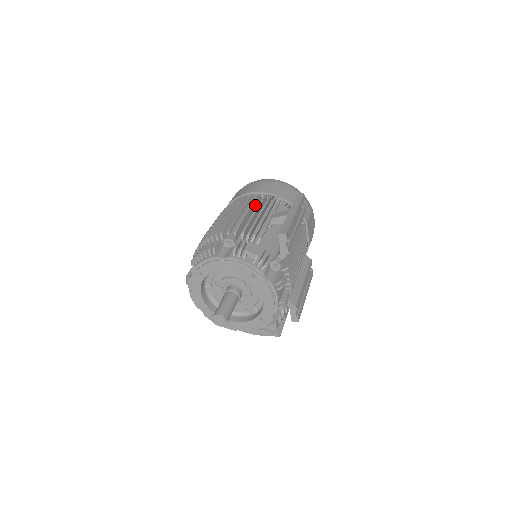
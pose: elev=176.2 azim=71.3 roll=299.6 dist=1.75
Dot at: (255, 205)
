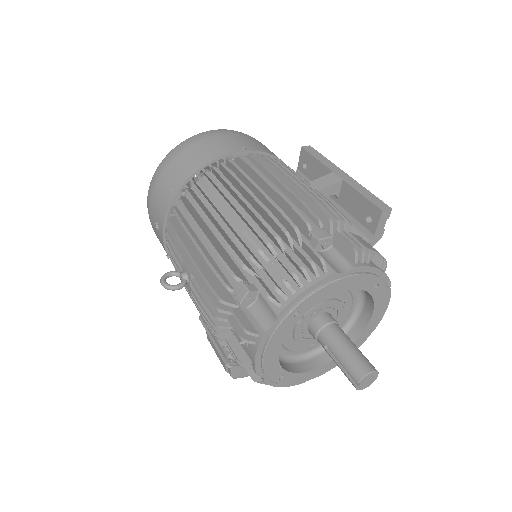
Dot at: (262, 173)
